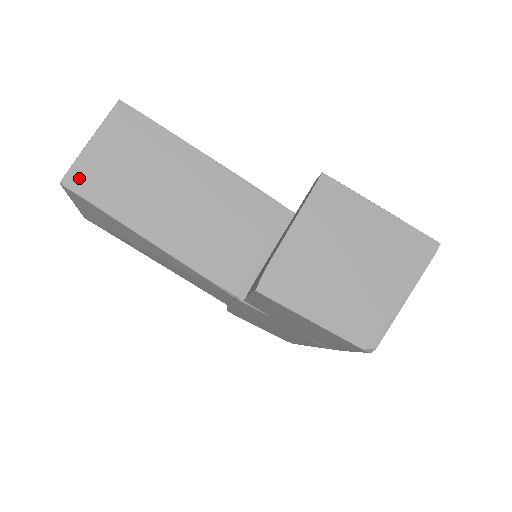
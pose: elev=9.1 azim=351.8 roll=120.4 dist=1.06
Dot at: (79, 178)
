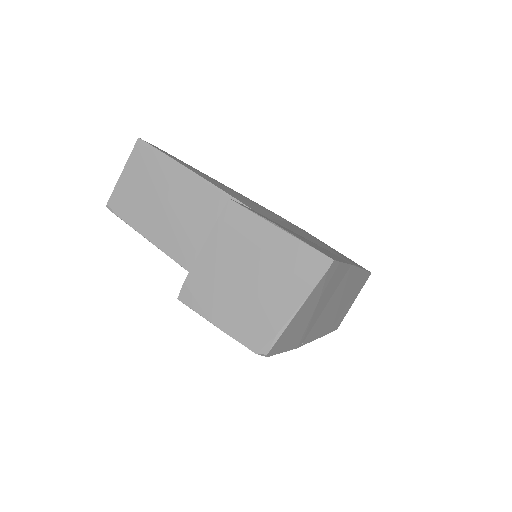
Dot at: (116, 202)
